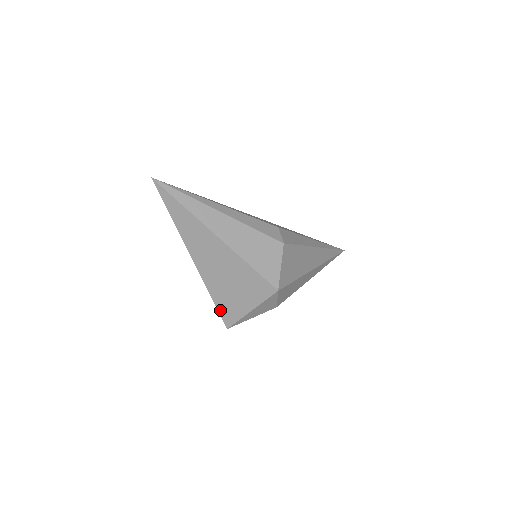
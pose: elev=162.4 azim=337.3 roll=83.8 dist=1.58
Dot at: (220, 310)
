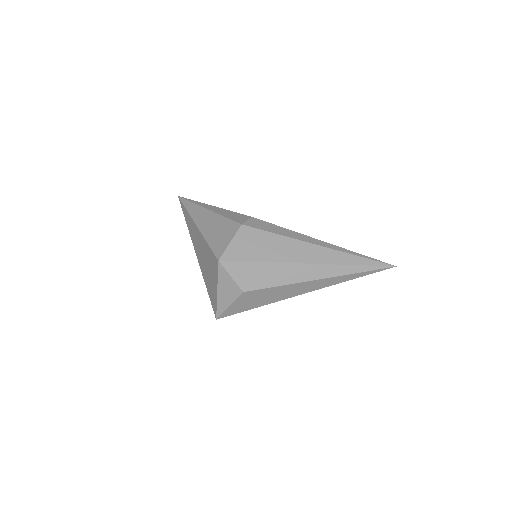
Dot at: (211, 299)
